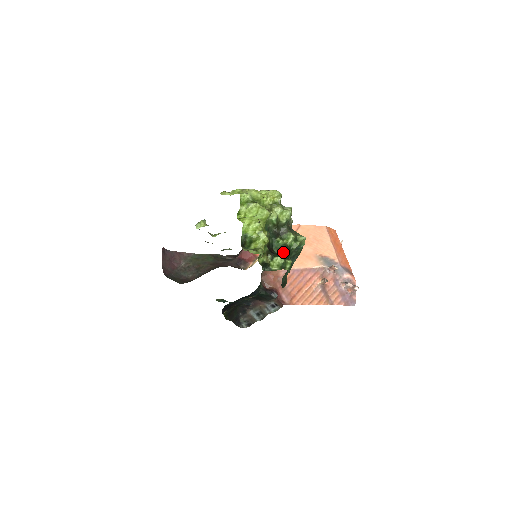
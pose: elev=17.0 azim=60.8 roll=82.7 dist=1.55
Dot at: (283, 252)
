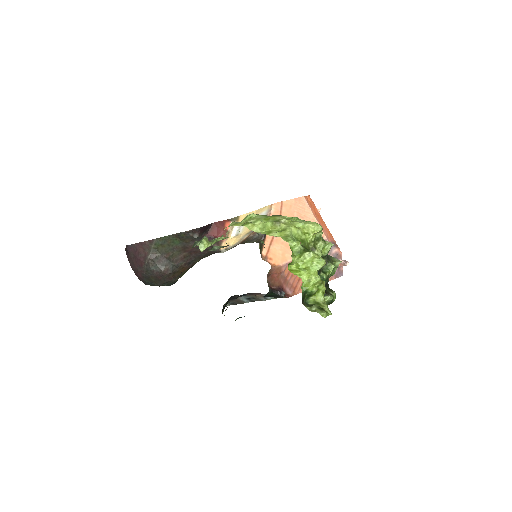
Dot at: (326, 285)
